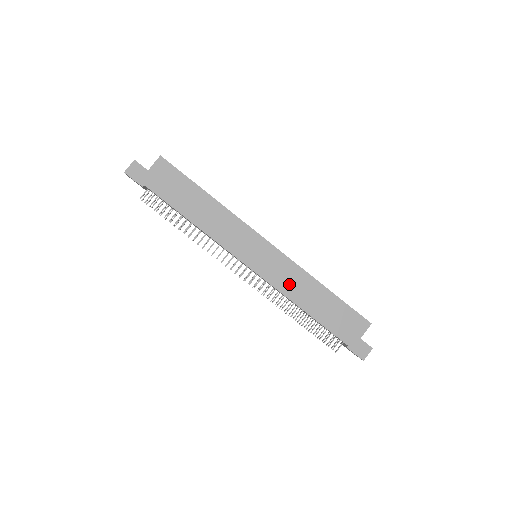
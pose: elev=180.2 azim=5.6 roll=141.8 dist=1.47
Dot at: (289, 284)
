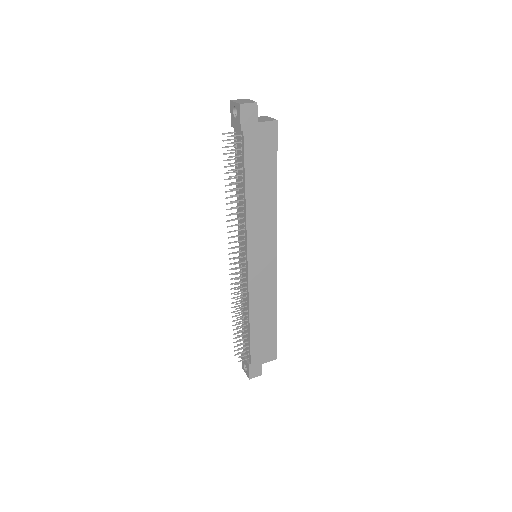
Dot at: (259, 297)
